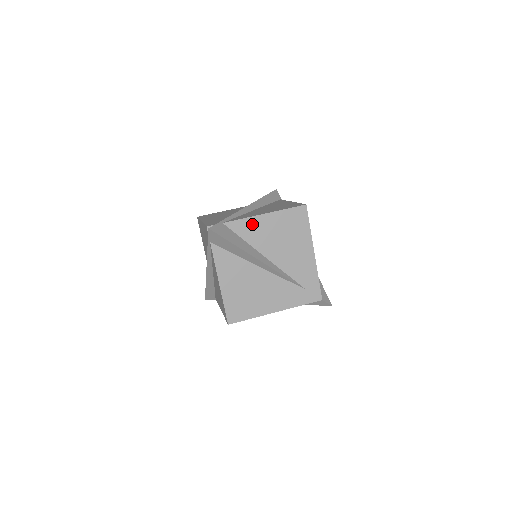
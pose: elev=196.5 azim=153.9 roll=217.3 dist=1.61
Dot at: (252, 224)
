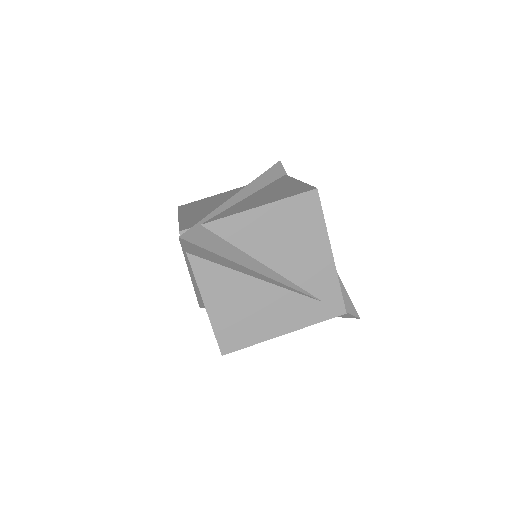
Dot at: (242, 222)
